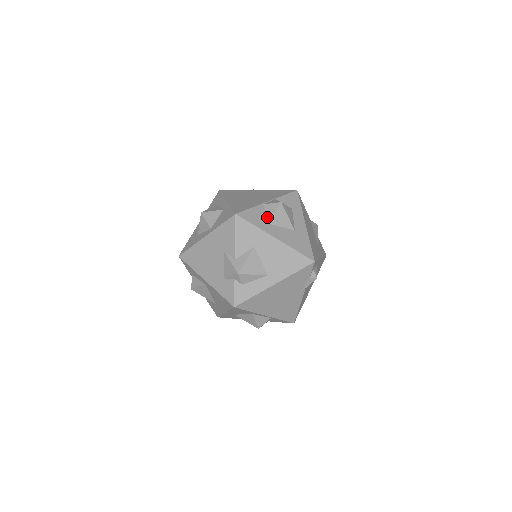
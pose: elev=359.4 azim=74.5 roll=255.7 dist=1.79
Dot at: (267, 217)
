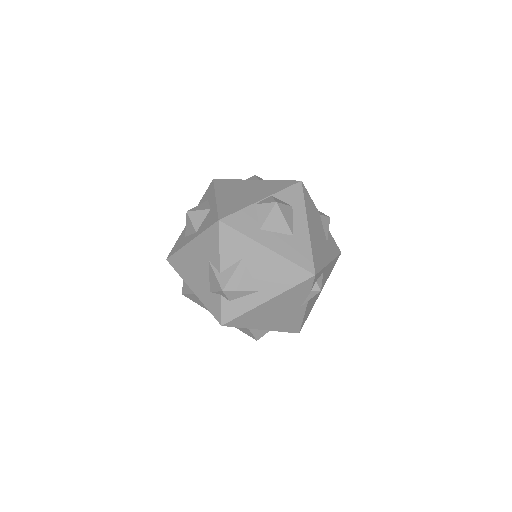
Dot at: (259, 221)
